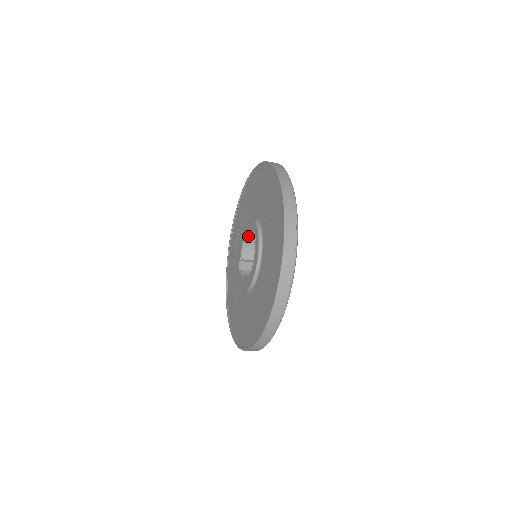
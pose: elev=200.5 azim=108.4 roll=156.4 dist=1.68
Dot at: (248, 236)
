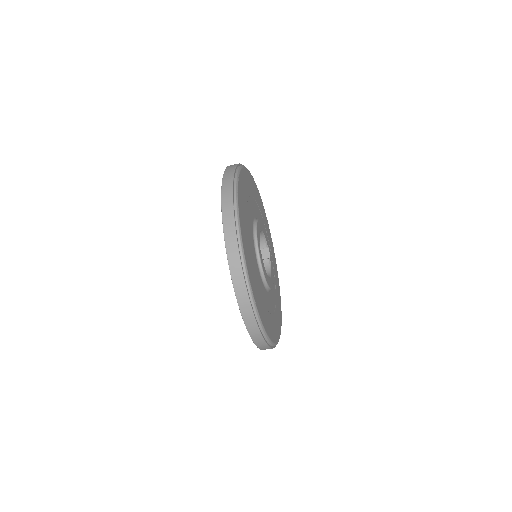
Dot at: occluded
